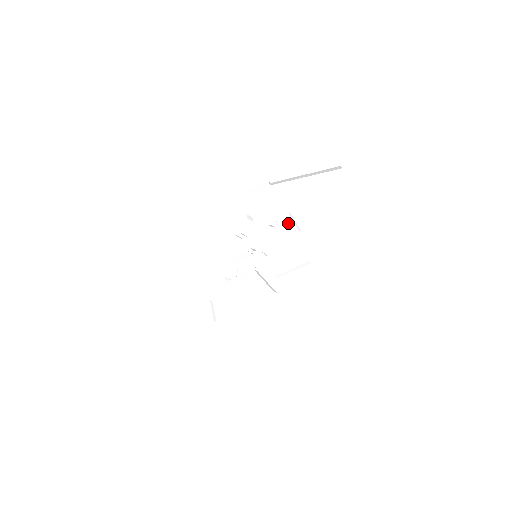
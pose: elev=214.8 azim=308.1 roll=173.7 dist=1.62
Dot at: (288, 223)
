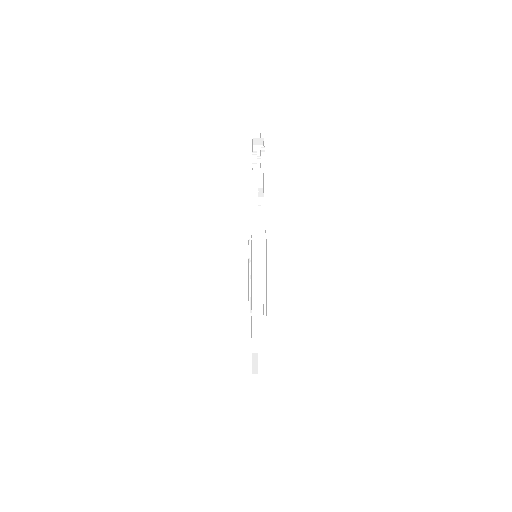
Dot at: occluded
